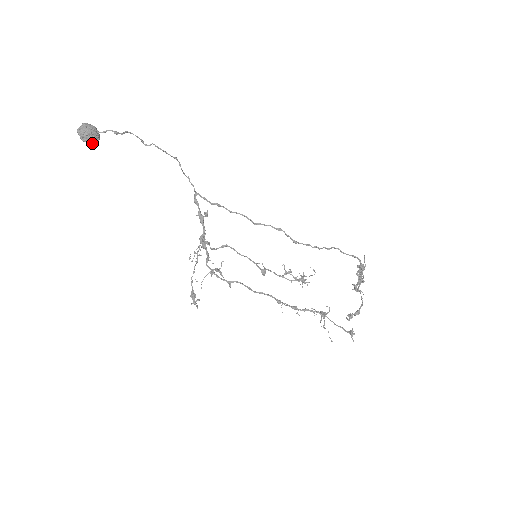
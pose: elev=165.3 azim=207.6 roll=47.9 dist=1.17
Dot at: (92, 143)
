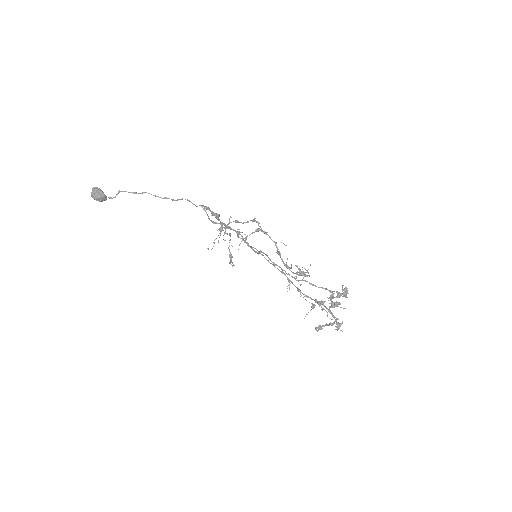
Dot at: occluded
